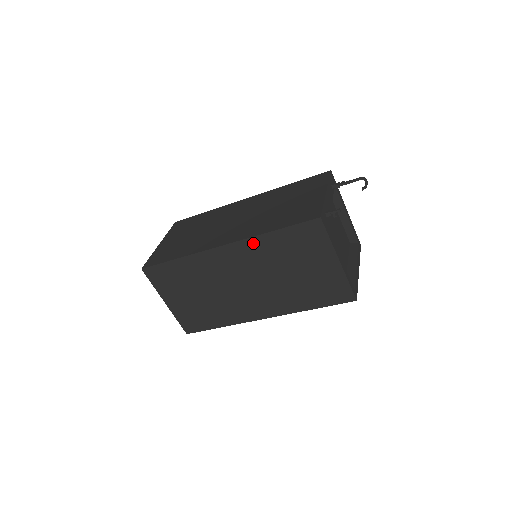
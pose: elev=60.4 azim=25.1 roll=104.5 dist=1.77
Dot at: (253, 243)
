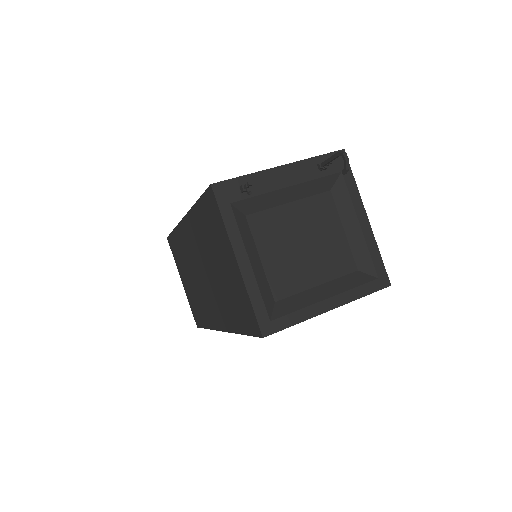
Dot at: (193, 218)
